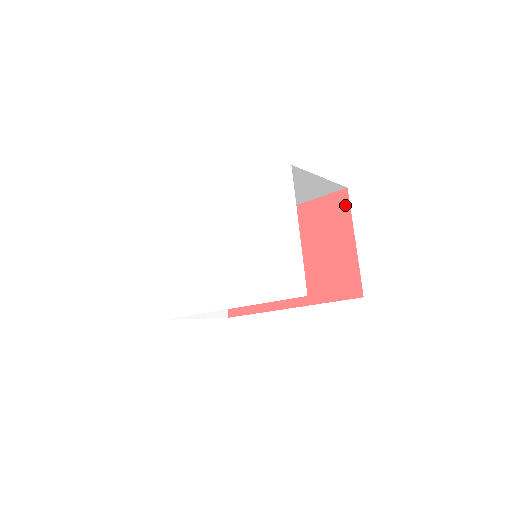
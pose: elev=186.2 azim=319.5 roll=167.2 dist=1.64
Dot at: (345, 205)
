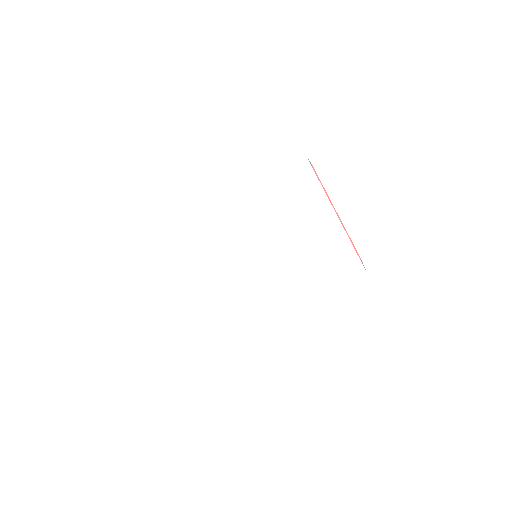
Dot at: occluded
